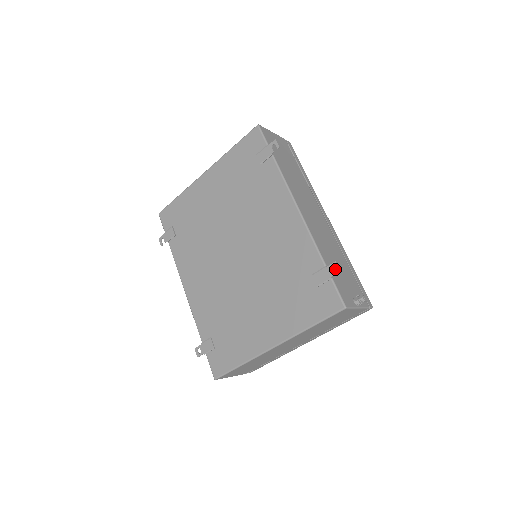
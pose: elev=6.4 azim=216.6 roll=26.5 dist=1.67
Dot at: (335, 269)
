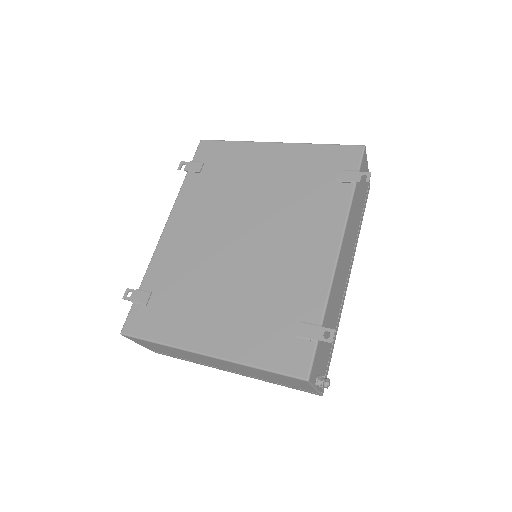
Dot at: (325, 334)
